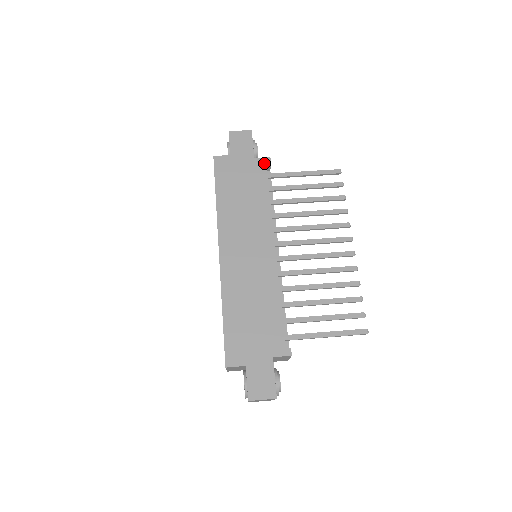
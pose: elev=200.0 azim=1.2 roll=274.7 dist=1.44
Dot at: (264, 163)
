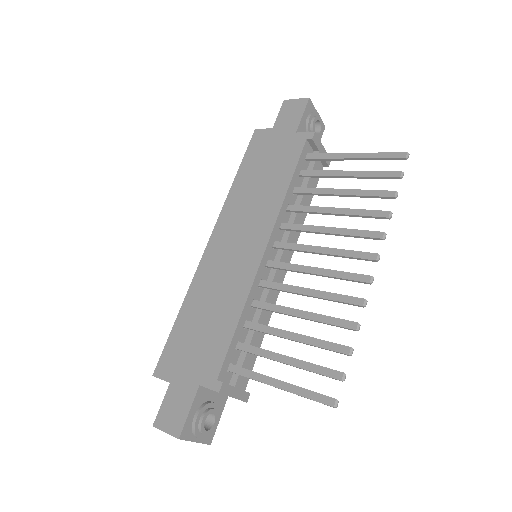
Dot at: (304, 139)
